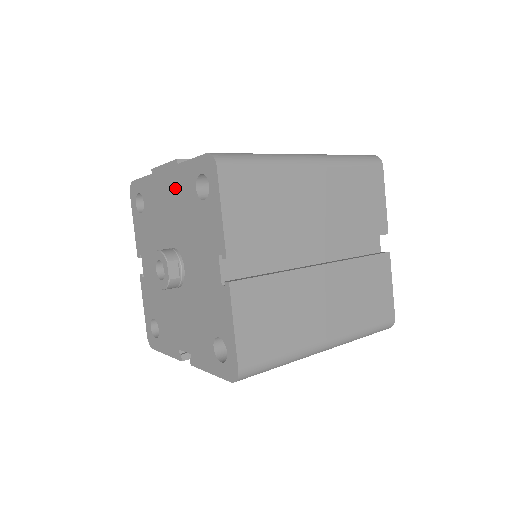
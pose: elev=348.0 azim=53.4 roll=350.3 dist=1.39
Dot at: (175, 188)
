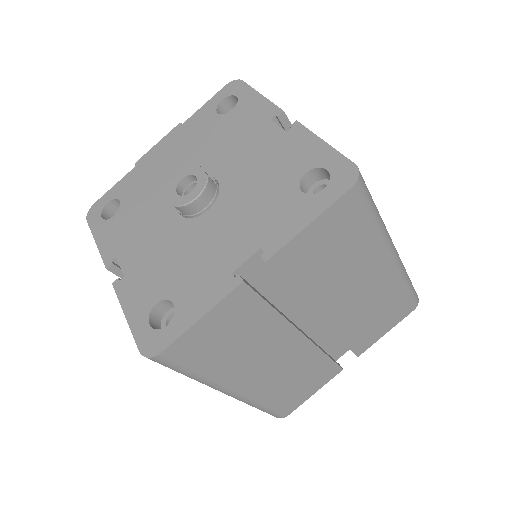
Dot at: (182, 140)
